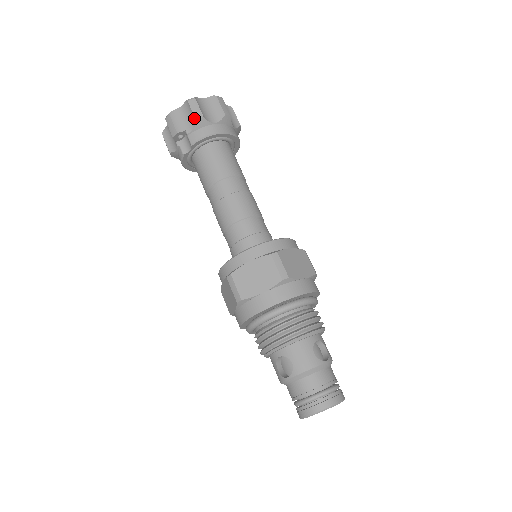
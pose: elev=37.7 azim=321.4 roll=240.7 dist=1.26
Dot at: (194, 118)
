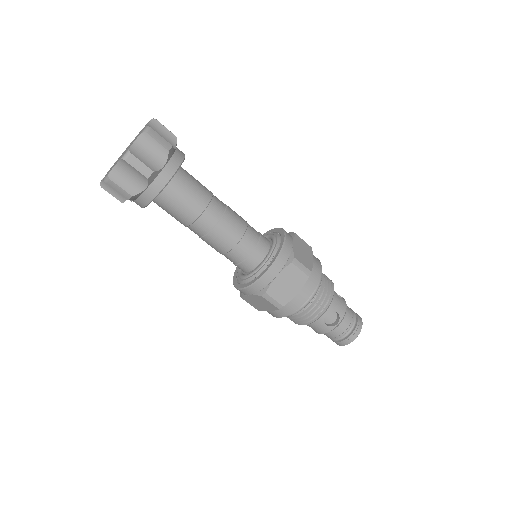
Dot at: (125, 197)
